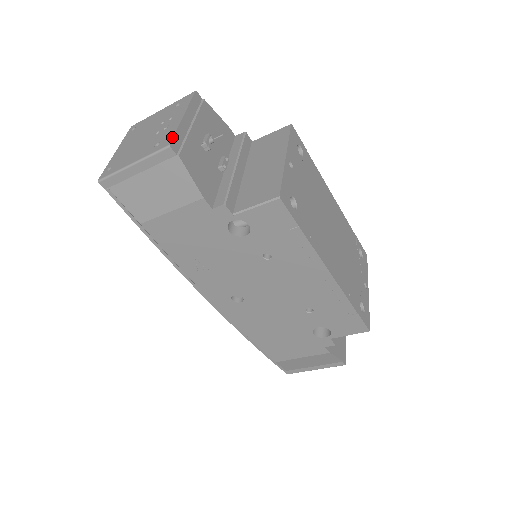
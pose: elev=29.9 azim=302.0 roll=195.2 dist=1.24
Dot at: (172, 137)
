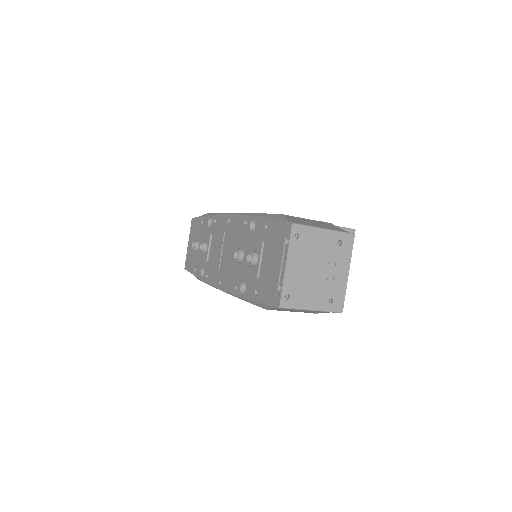
Dot at: (343, 303)
